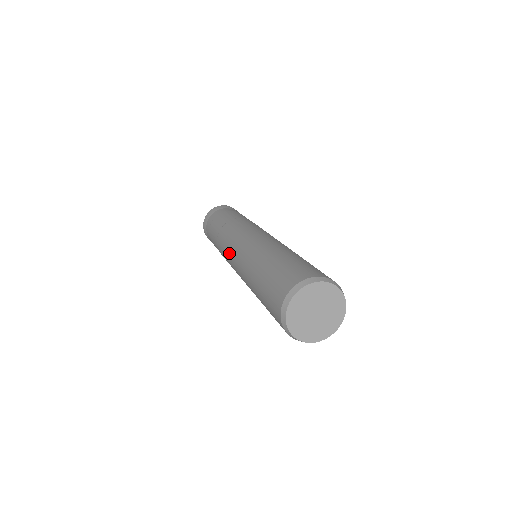
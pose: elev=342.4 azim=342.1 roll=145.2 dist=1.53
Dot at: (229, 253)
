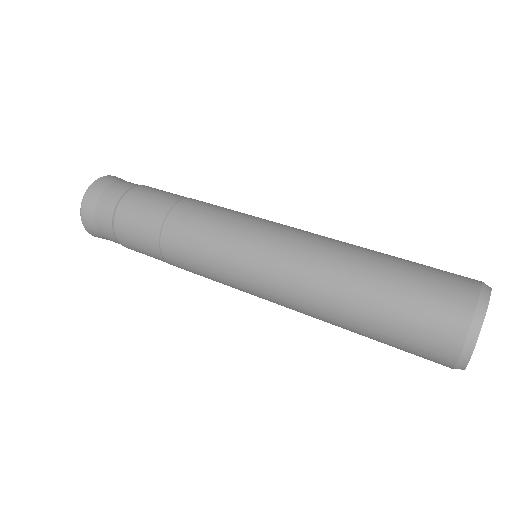
Dot at: (228, 282)
